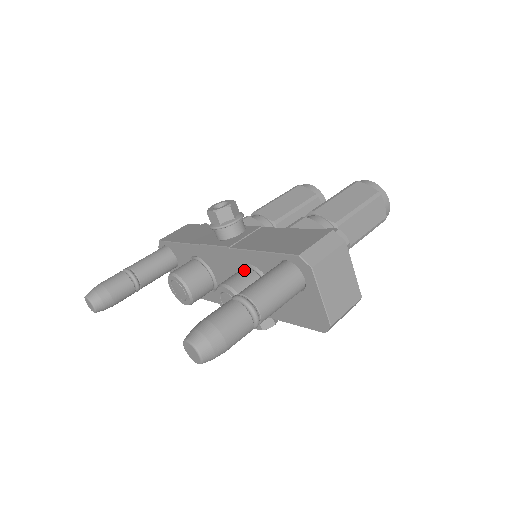
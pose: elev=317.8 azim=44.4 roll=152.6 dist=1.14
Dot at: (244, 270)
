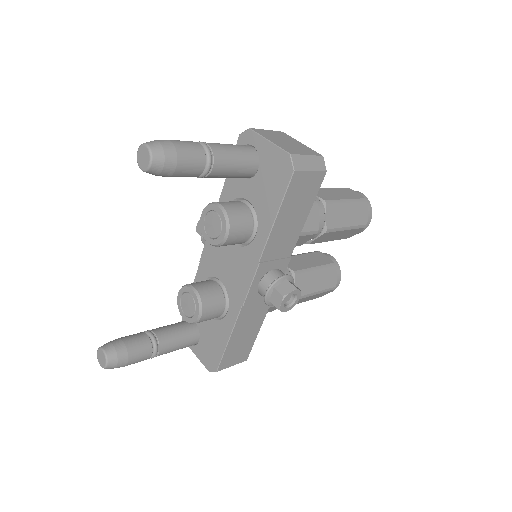
Dot at: occluded
